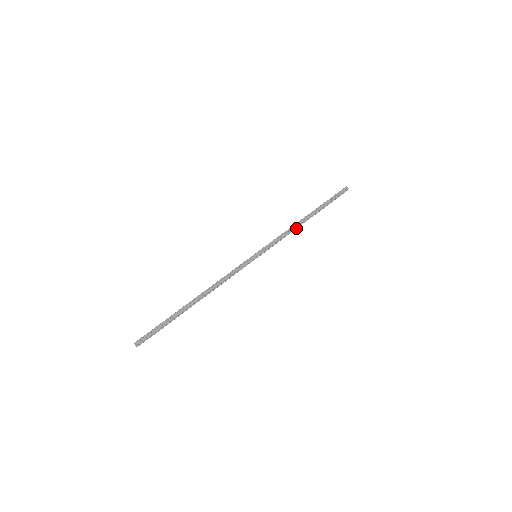
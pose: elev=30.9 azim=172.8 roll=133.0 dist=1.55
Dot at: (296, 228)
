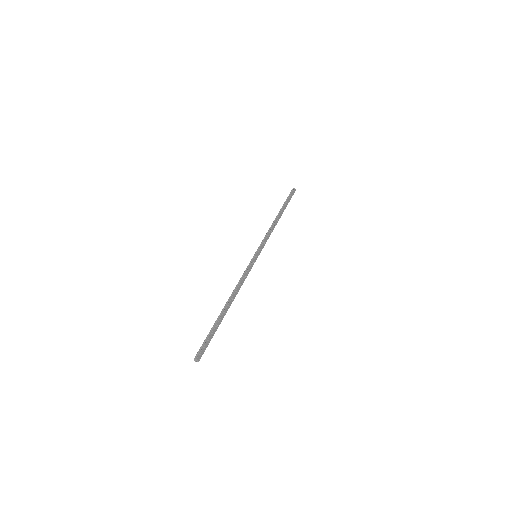
Dot at: (273, 227)
